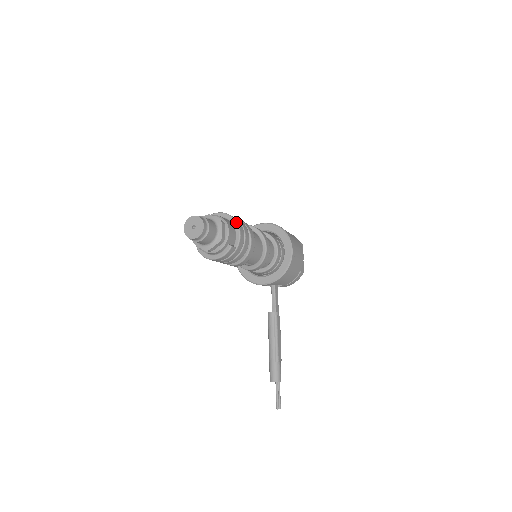
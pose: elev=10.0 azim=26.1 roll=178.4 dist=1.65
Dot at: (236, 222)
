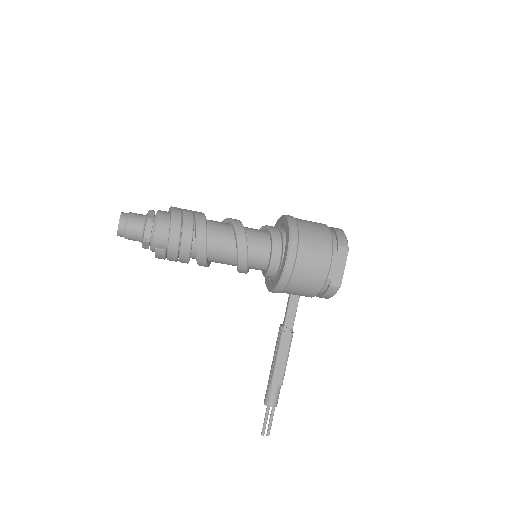
Dot at: (170, 221)
